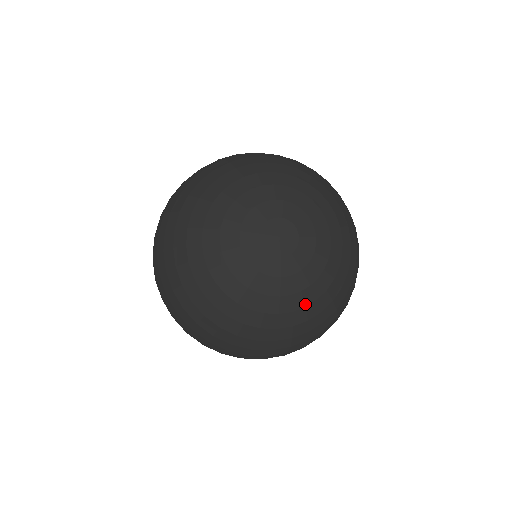
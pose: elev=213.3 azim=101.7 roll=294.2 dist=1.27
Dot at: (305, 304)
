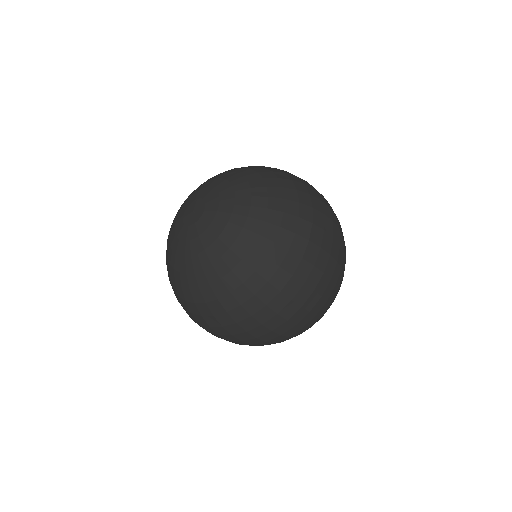
Dot at: (211, 262)
